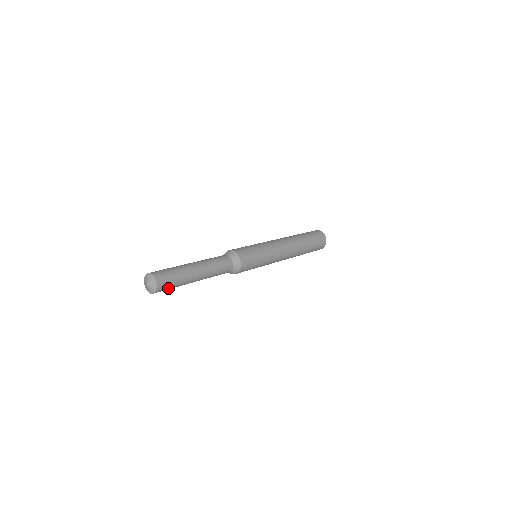
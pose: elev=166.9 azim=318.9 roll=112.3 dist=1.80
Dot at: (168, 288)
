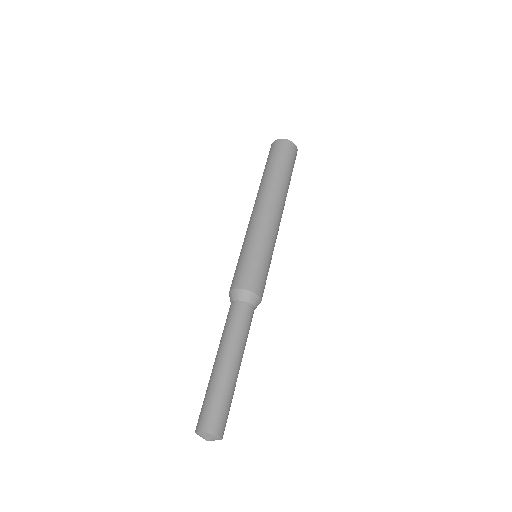
Dot at: occluded
